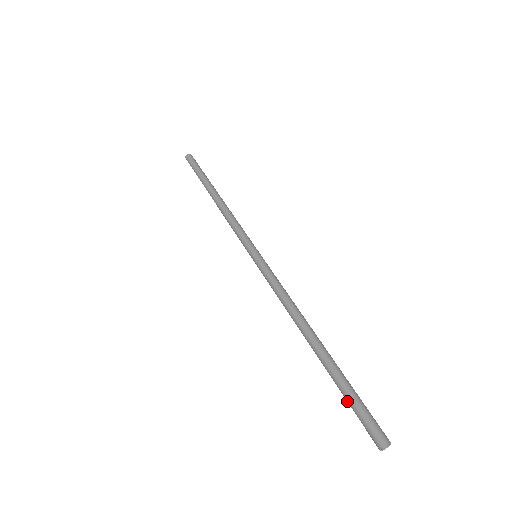
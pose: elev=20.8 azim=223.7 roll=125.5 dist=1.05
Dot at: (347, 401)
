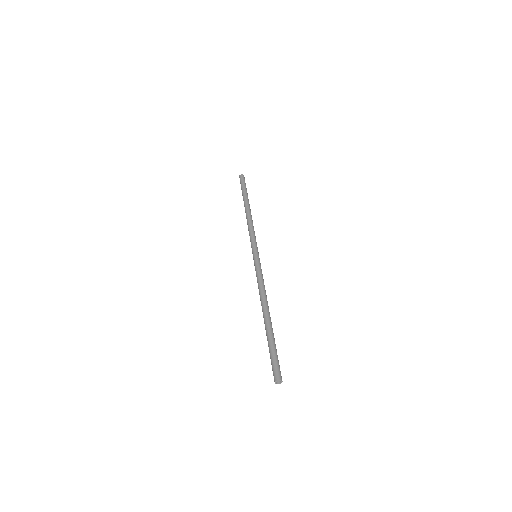
Dot at: (272, 351)
